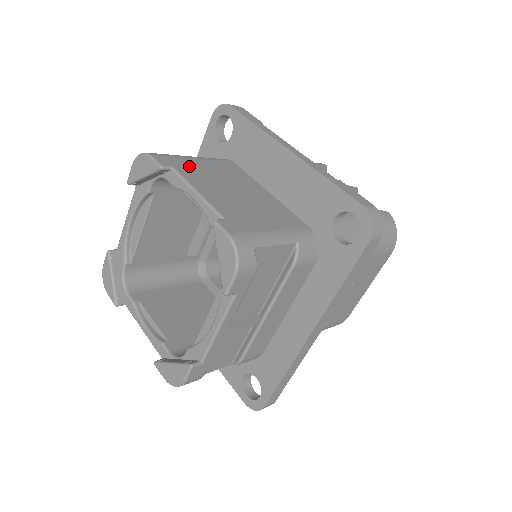
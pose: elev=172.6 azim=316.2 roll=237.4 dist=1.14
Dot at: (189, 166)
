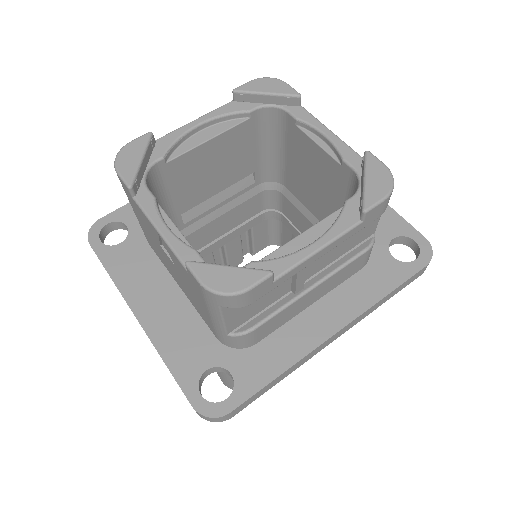
Dot at: occluded
